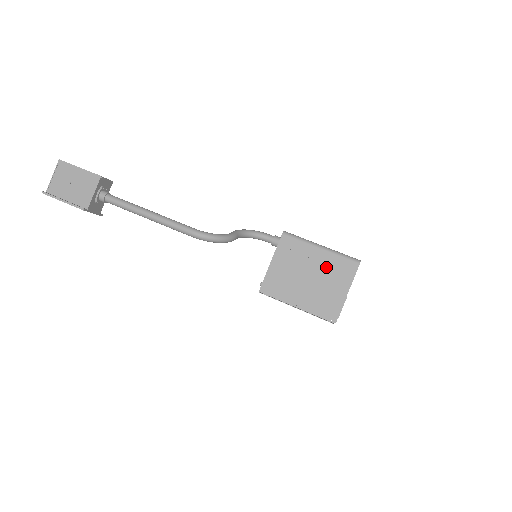
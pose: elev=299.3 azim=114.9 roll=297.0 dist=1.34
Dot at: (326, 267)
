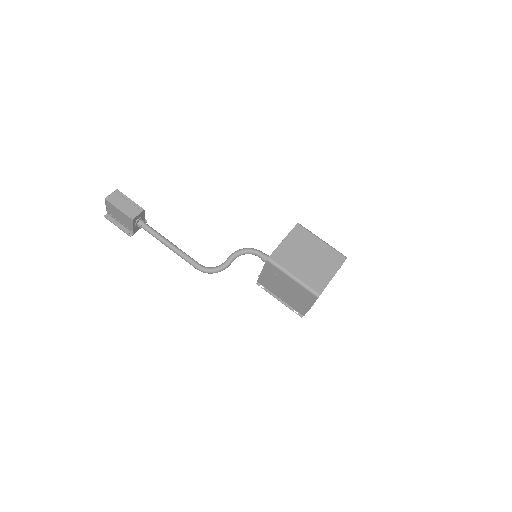
Dot at: (296, 290)
